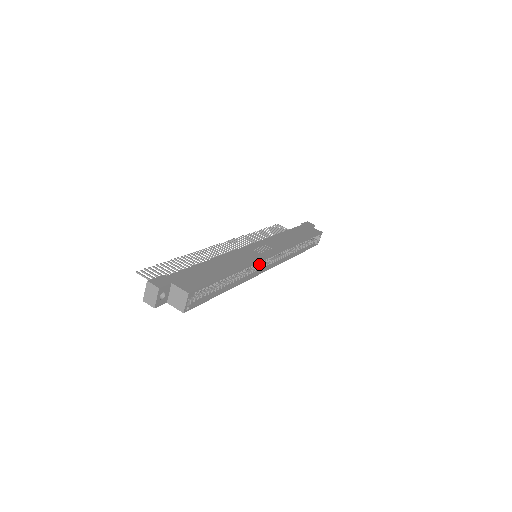
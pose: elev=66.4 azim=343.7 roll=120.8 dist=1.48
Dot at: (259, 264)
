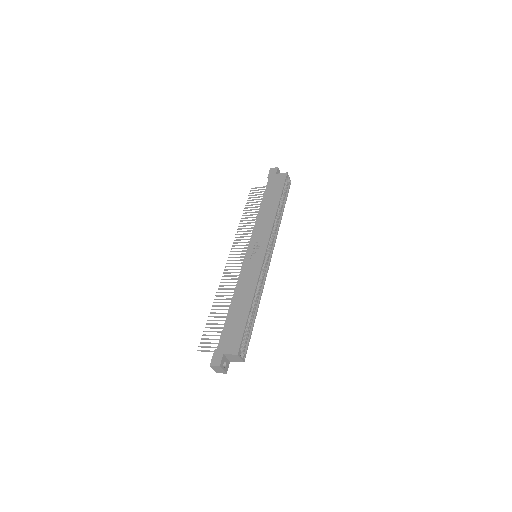
Dot at: occluded
